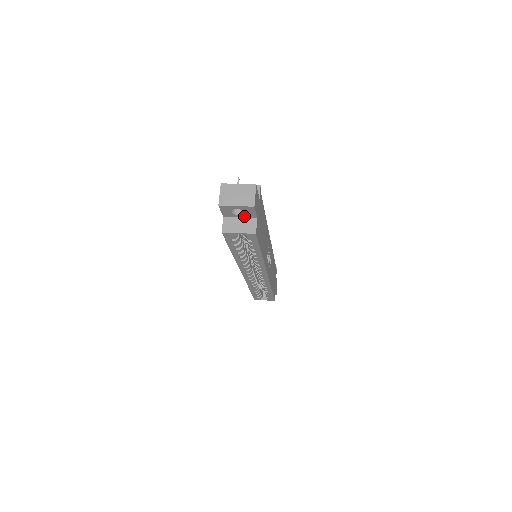
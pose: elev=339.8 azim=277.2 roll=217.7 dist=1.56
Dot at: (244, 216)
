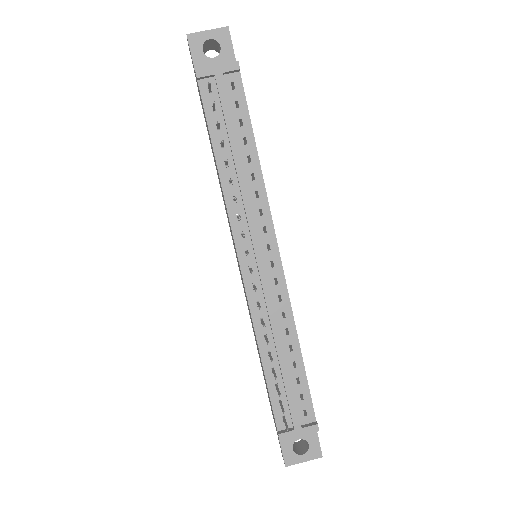
Dot at: occluded
